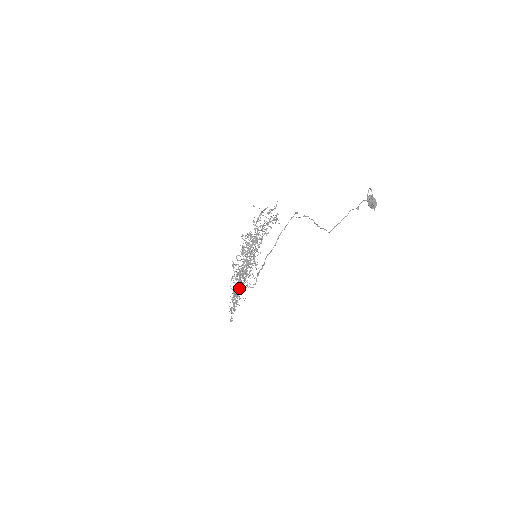
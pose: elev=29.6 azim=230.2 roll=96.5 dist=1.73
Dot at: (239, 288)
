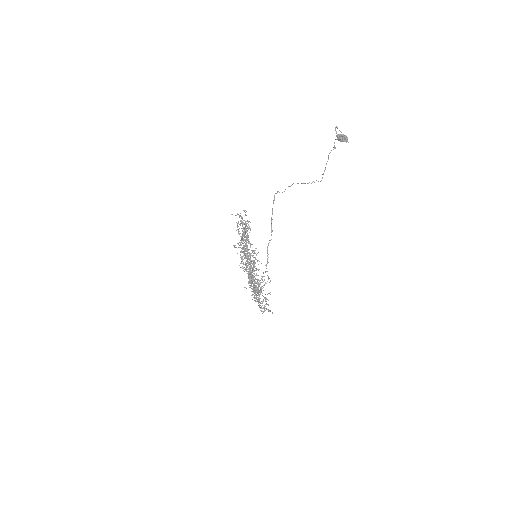
Dot at: (257, 291)
